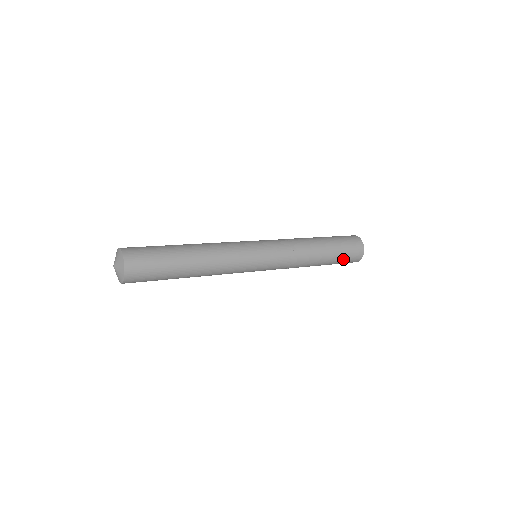
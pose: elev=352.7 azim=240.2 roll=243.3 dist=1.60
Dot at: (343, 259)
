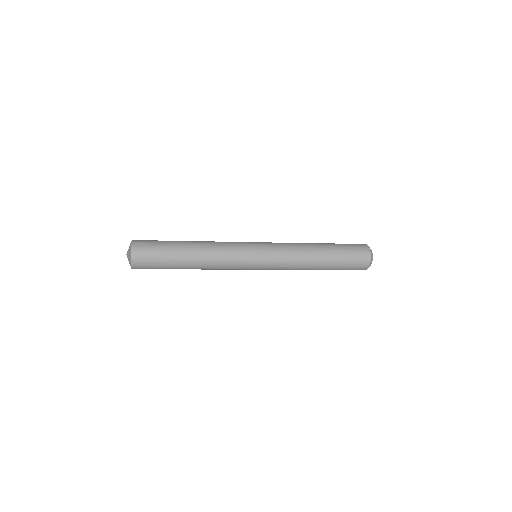
Dot at: (348, 261)
